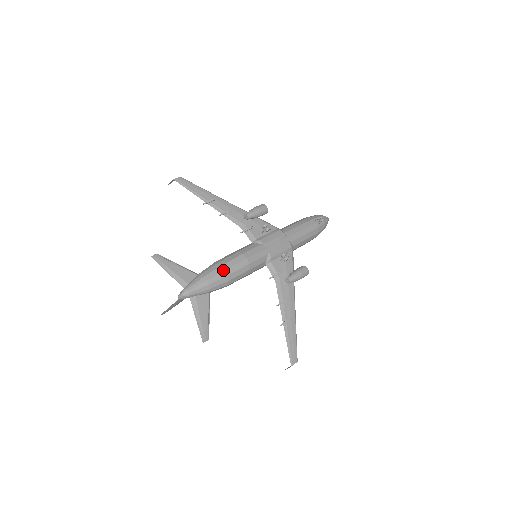
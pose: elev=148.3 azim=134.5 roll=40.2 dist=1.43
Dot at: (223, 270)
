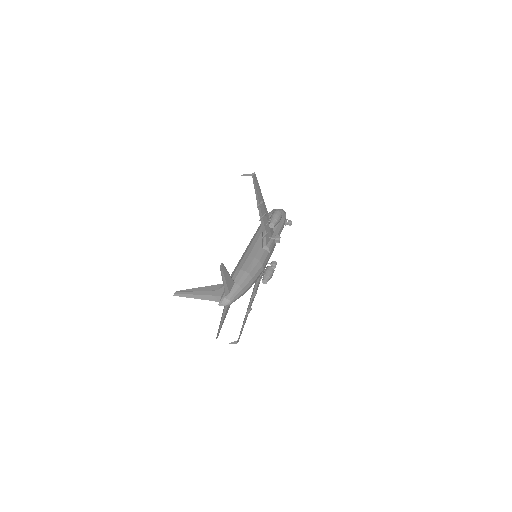
Dot at: (252, 283)
